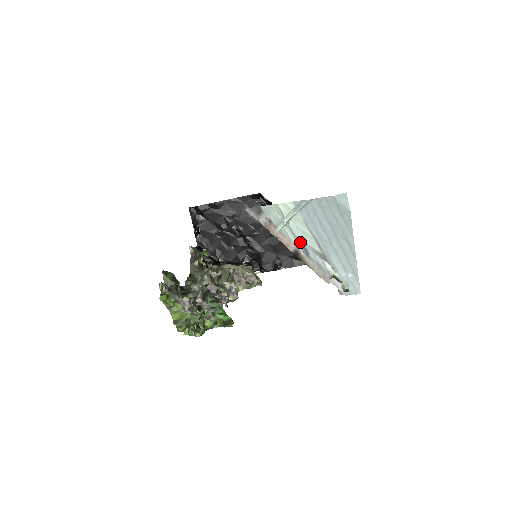
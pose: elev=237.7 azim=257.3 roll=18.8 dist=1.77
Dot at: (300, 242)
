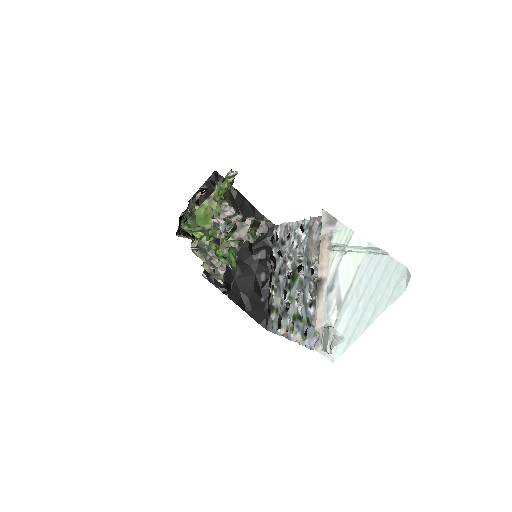
Dot at: (335, 276)
